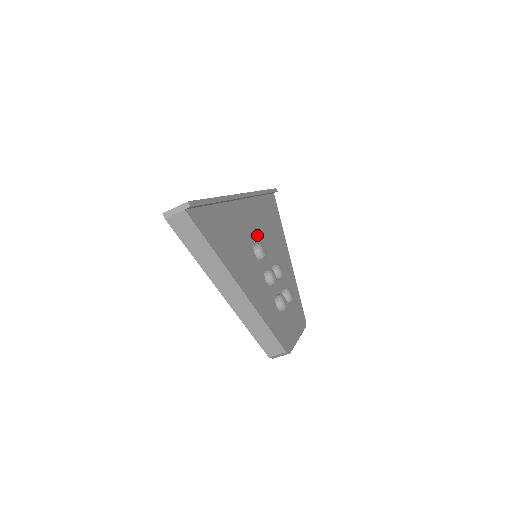
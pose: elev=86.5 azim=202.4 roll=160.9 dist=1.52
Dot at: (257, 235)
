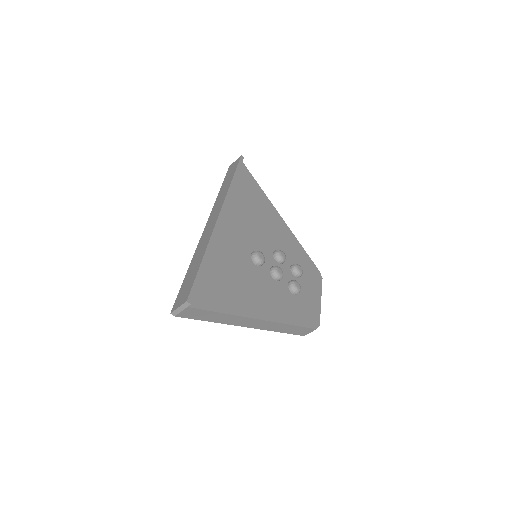
Dot at: (249, 239)
